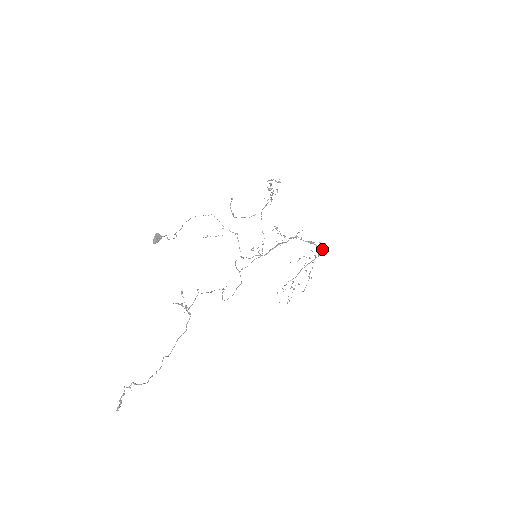
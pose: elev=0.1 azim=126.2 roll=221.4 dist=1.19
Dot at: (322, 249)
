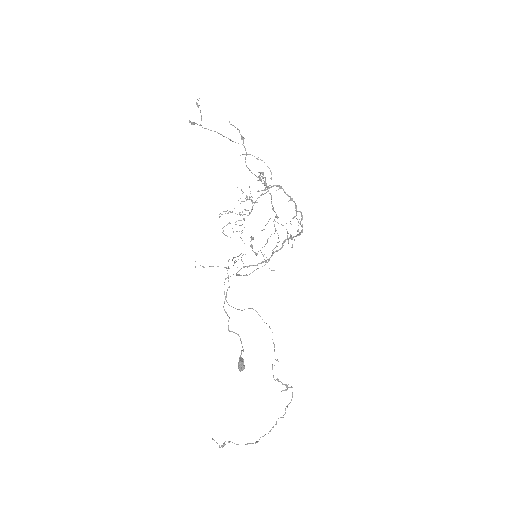
Dot at: occluded
